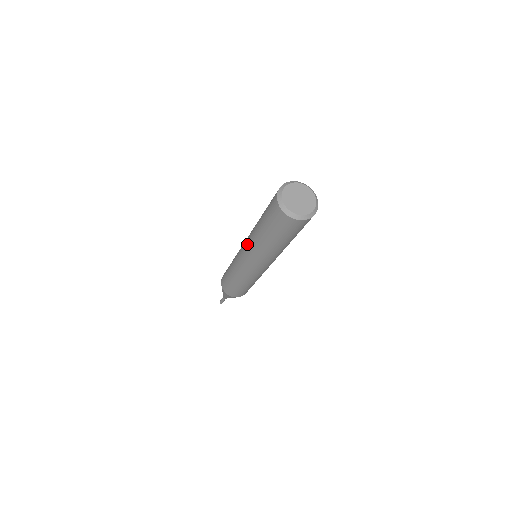
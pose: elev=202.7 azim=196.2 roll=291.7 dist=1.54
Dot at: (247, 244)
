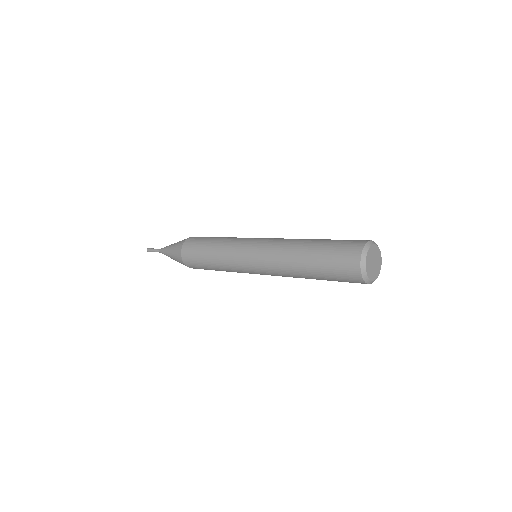
Dot at: (270, 255)
